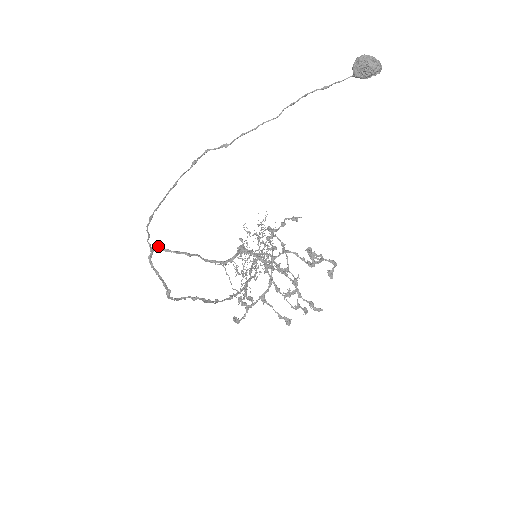
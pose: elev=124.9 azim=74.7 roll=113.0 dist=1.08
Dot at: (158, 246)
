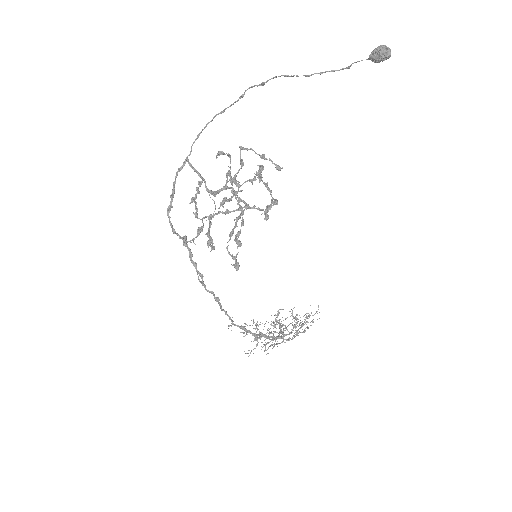
Dot at: (188, 159)
